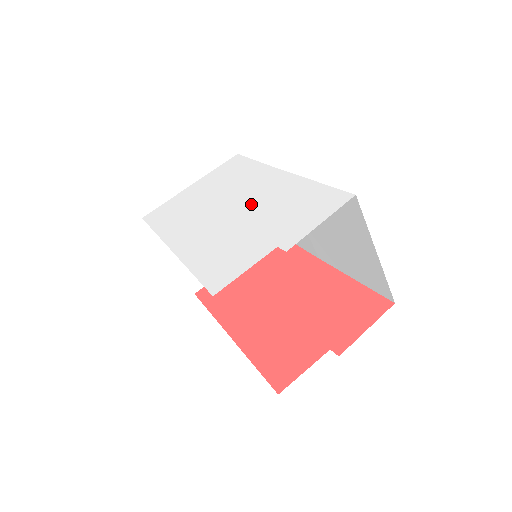
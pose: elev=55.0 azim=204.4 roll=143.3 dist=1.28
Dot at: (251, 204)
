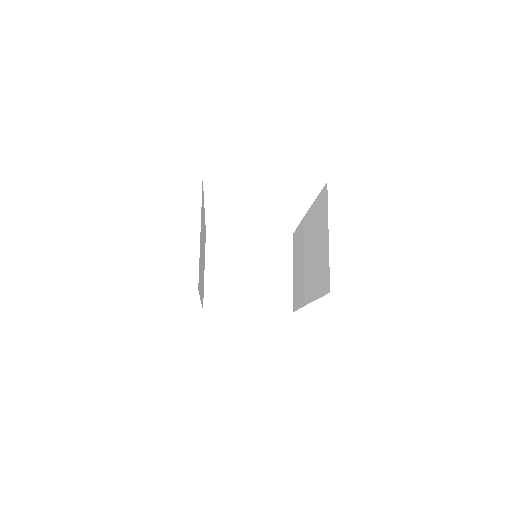
Dot at: occluded
